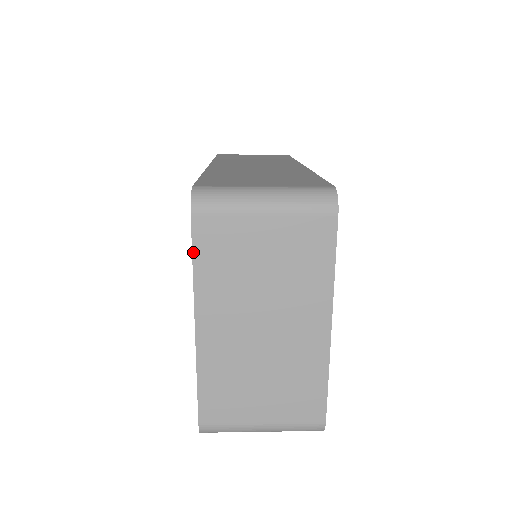
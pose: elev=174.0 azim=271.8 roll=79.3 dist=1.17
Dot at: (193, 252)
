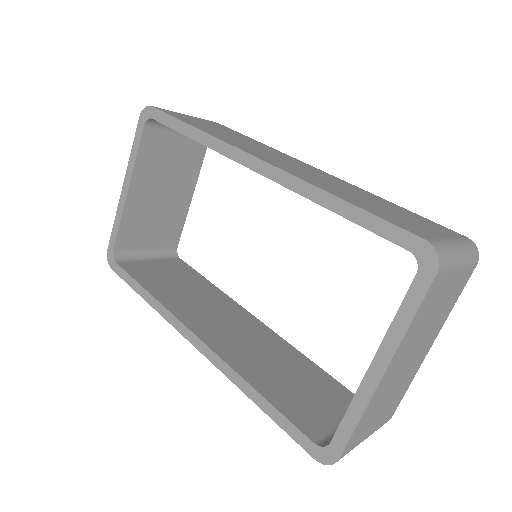
Dot at: (419, 307)
